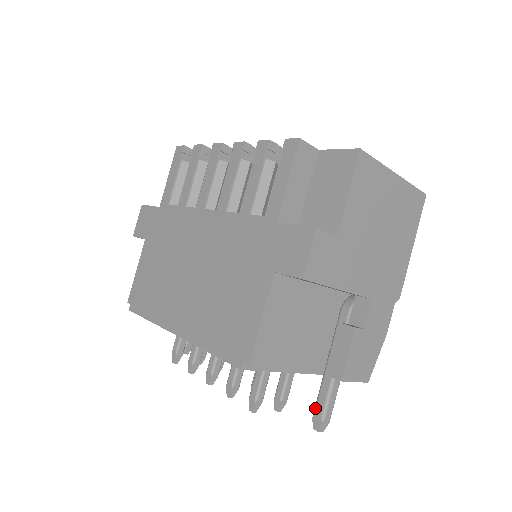
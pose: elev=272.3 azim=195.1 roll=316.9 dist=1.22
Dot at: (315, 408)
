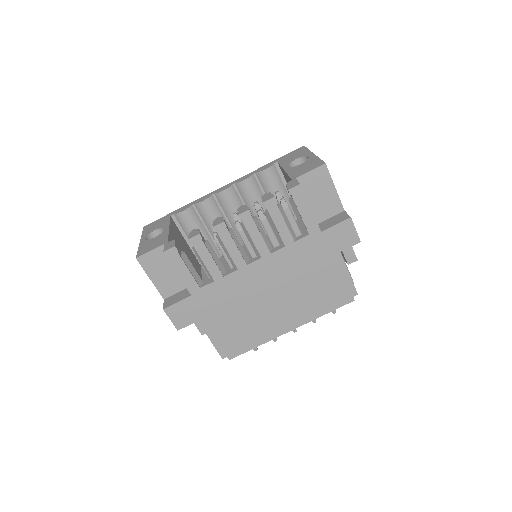
Dot at: occluded
